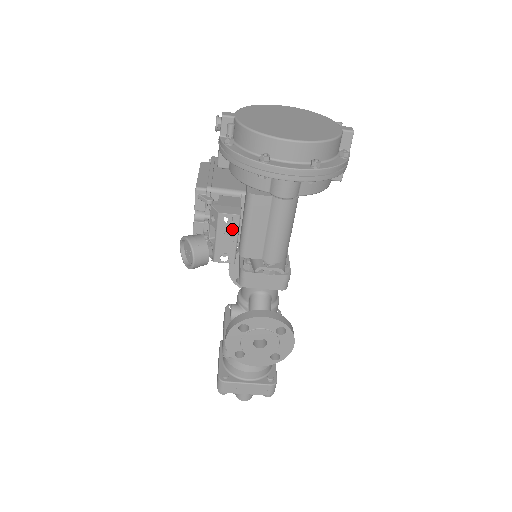
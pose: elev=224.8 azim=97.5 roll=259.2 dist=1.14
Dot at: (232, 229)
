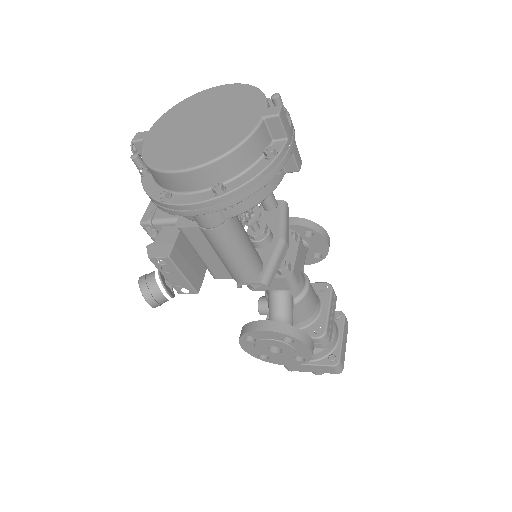
Dot at: (172, 268)
